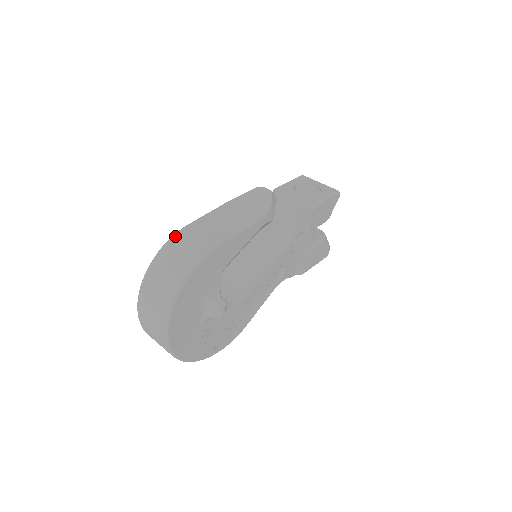
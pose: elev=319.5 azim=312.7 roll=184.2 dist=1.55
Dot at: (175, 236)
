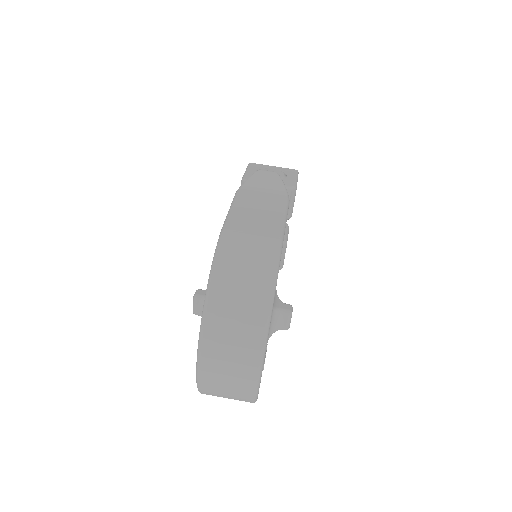
Dot at: (223, 240)
